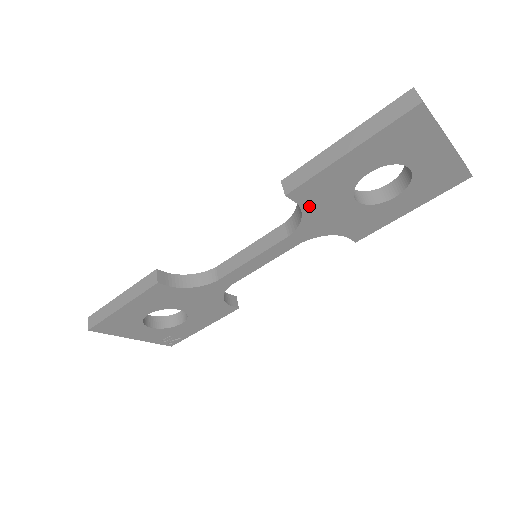
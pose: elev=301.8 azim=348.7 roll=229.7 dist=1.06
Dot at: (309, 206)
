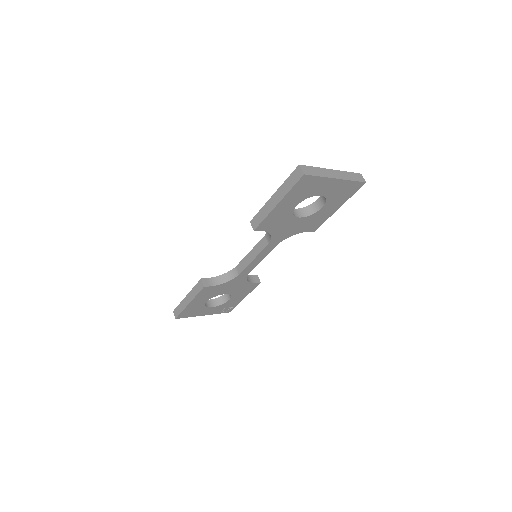
Dot at: (271, 229)
